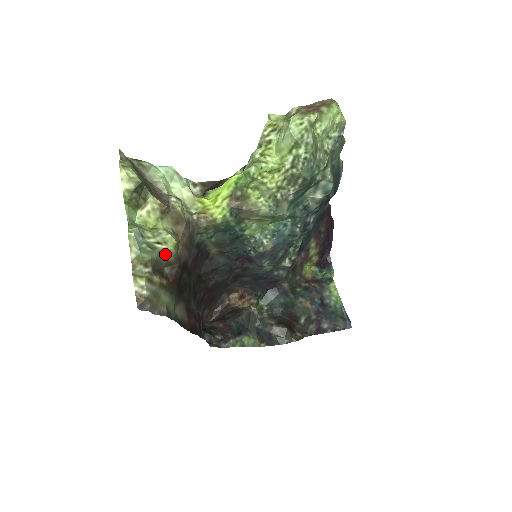
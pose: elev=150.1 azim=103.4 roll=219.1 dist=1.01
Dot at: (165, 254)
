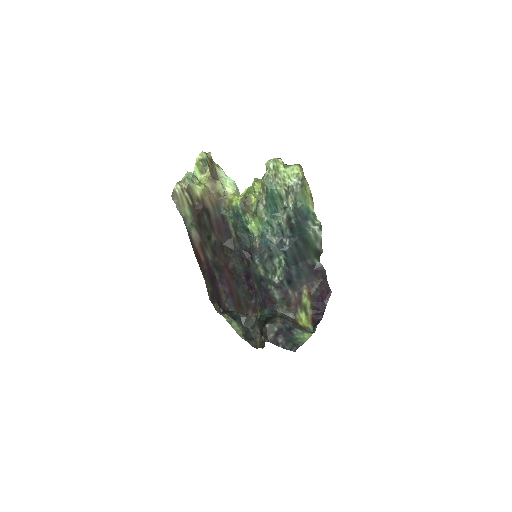
Dot at: (197, 191)
